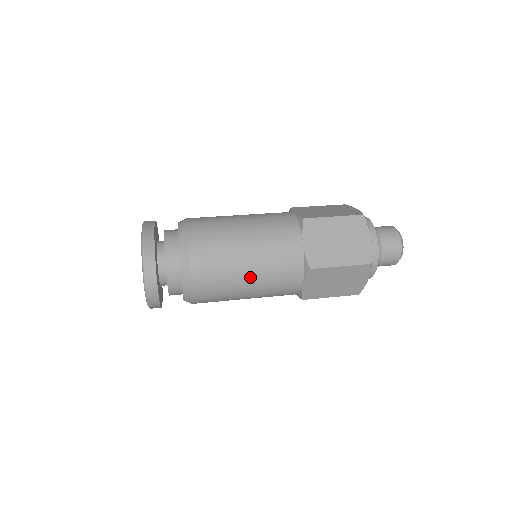
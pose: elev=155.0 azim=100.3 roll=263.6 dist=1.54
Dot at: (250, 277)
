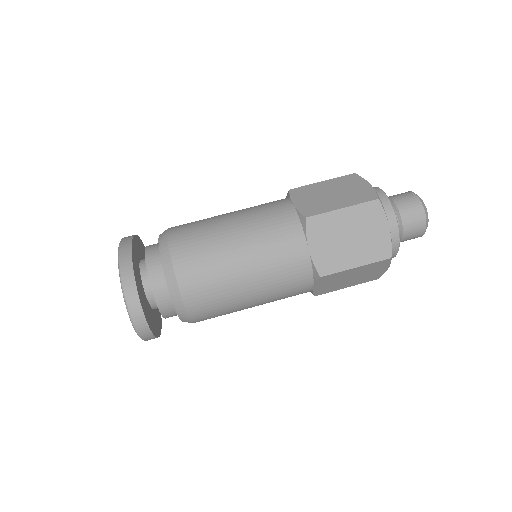
Dot at: (252, 295)
